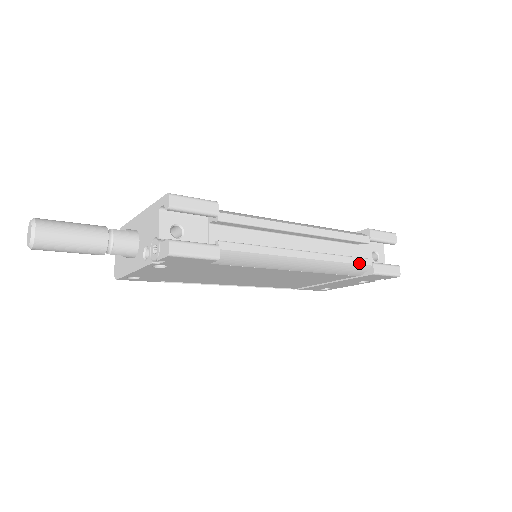
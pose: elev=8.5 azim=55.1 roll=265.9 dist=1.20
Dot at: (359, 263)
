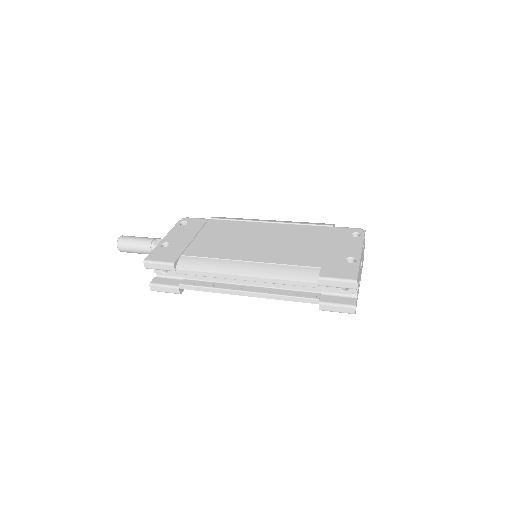
Dot at: (303, 302)
